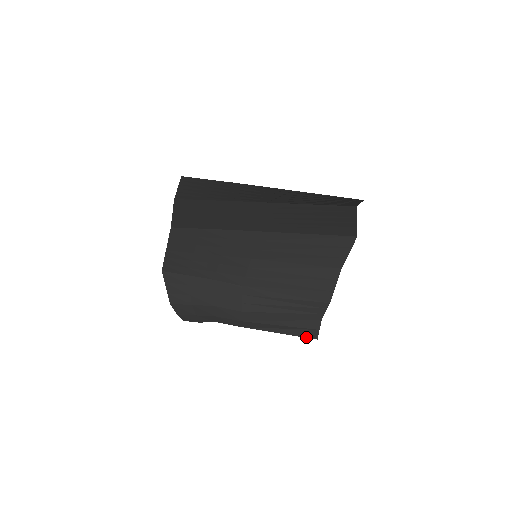
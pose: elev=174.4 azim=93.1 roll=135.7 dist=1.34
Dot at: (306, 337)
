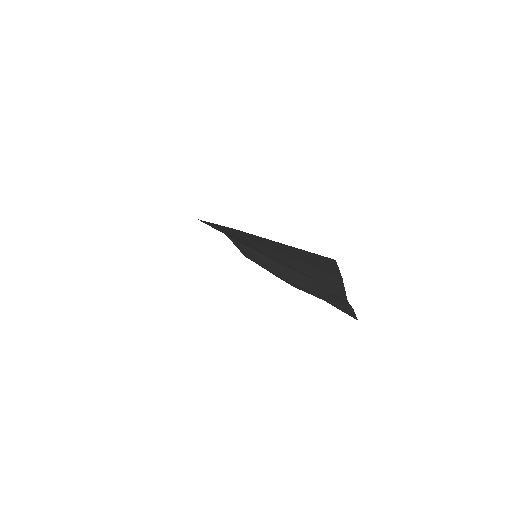
Dot at: (349, 315)
